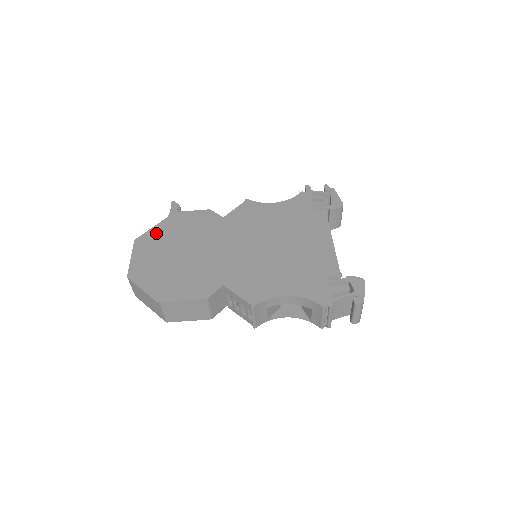
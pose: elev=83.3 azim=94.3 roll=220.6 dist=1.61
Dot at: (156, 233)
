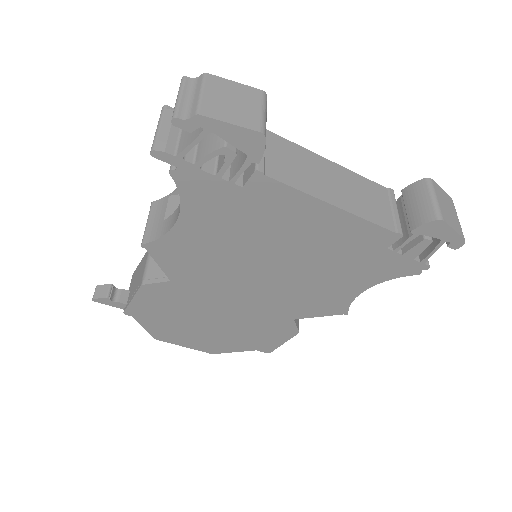
Dot at: (155, 327)
